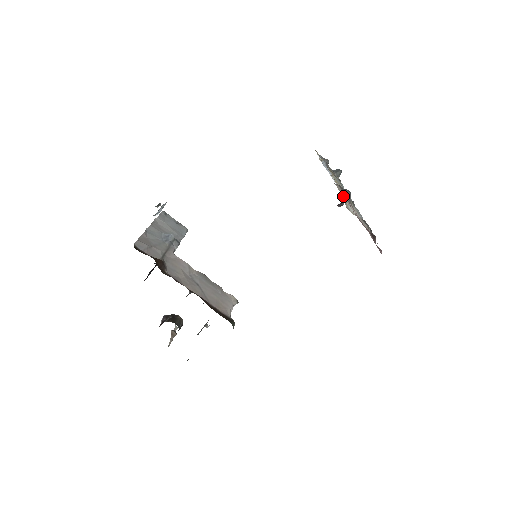
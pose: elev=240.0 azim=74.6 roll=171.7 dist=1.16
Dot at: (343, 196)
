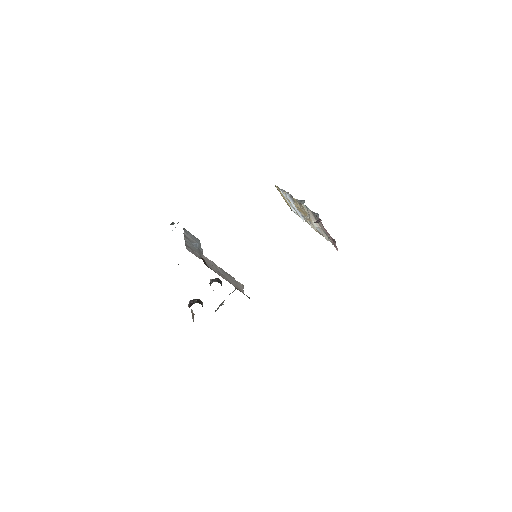
Dot at: (312, 217)
